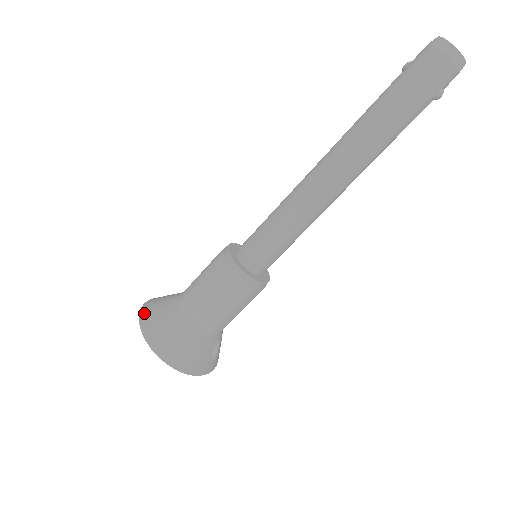
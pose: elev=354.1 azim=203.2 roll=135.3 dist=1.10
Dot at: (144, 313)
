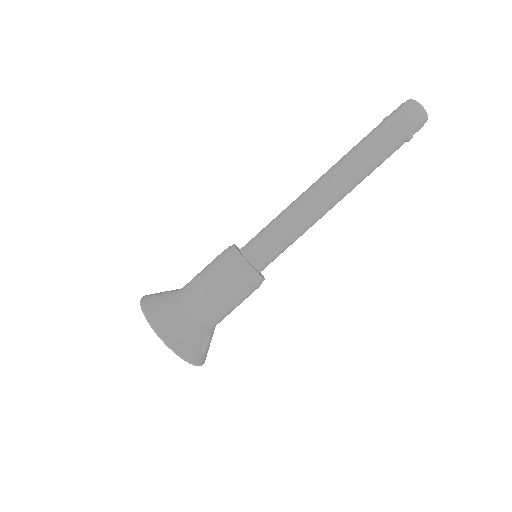
Dot at: (146, 297)
